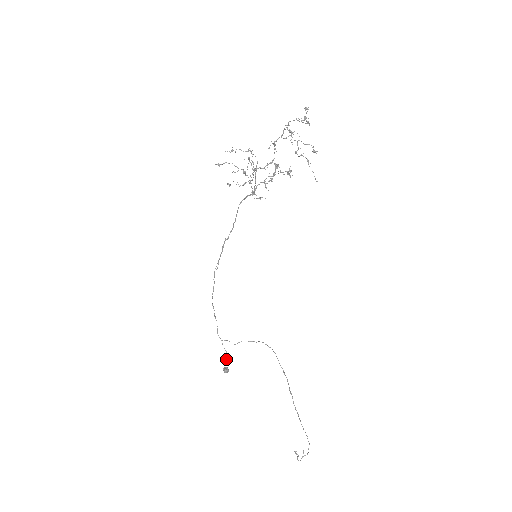
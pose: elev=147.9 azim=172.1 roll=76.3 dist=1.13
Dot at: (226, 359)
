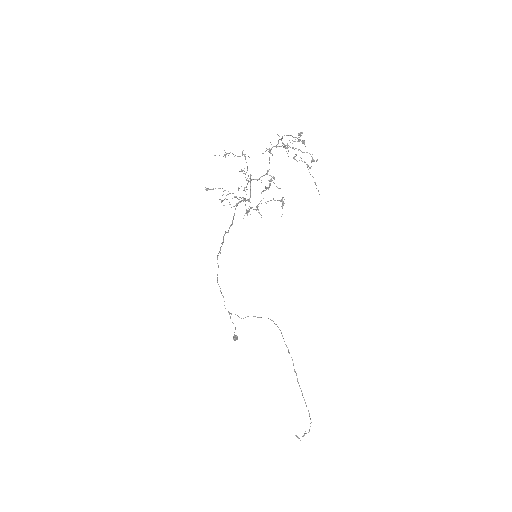
Dot at: occluded
